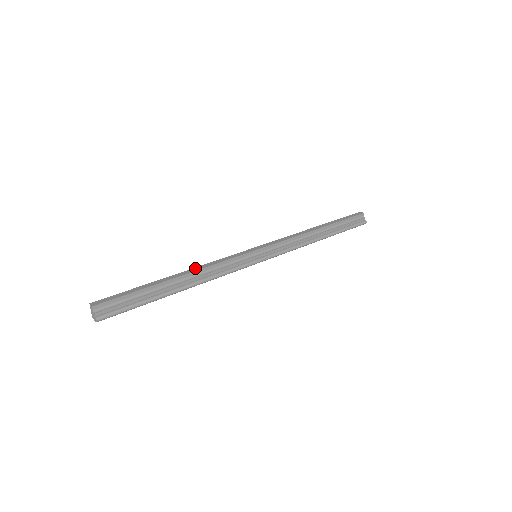
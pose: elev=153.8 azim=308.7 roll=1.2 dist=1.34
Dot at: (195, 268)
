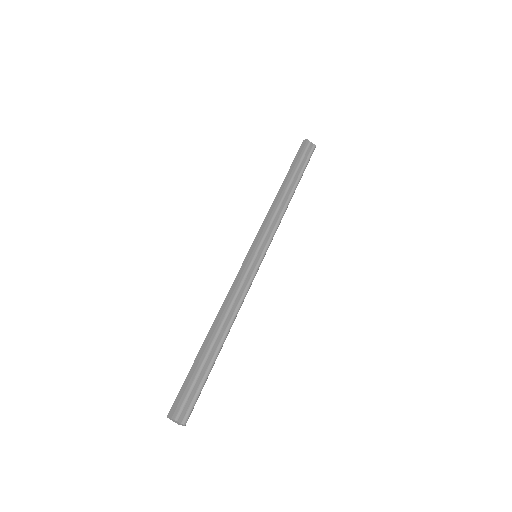
Dot at: (219, 312)
